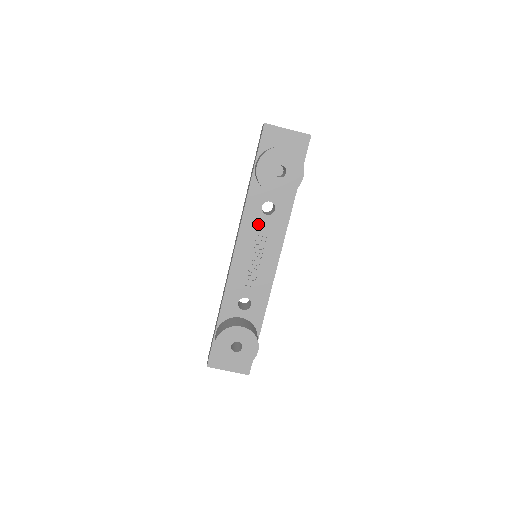
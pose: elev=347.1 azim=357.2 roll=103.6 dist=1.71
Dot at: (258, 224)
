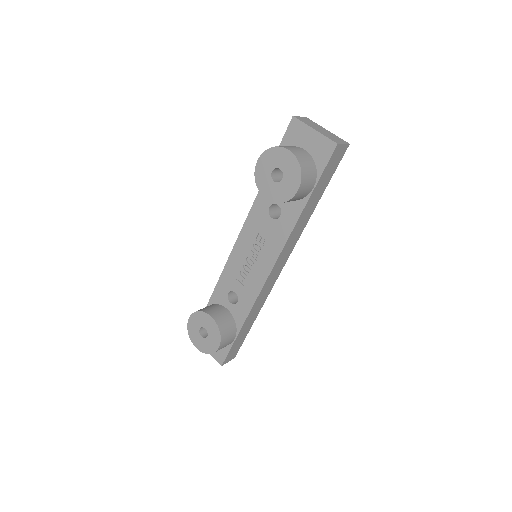
Dot at: (262, 224)
